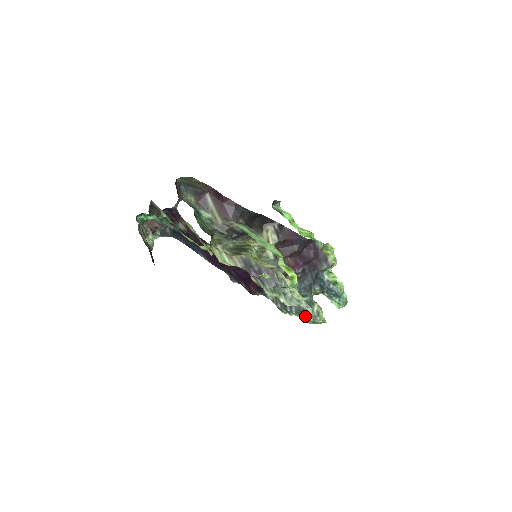
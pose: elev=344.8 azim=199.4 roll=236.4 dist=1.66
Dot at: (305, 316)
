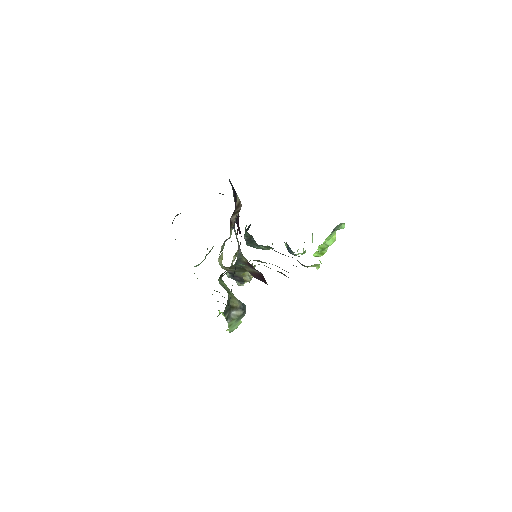
Dot at: occluded
